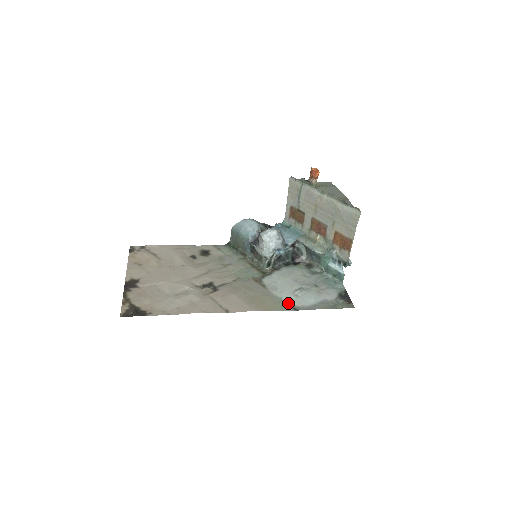
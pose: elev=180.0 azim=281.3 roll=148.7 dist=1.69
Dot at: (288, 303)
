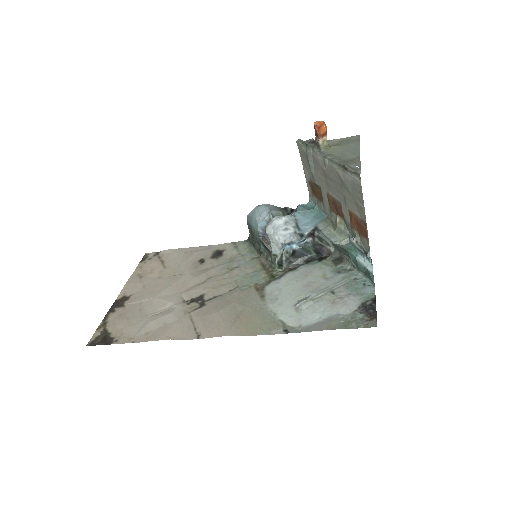
Dot at: (281, 322)
